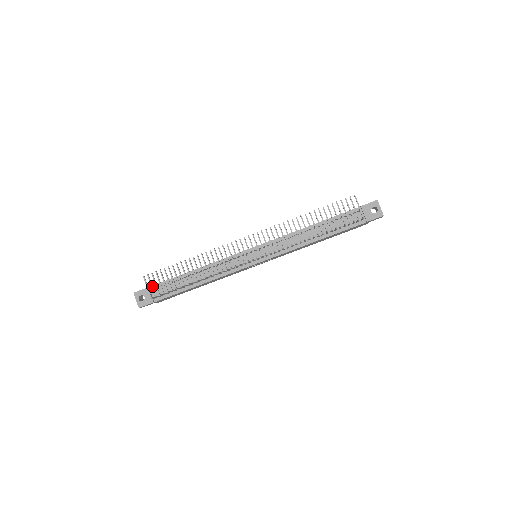
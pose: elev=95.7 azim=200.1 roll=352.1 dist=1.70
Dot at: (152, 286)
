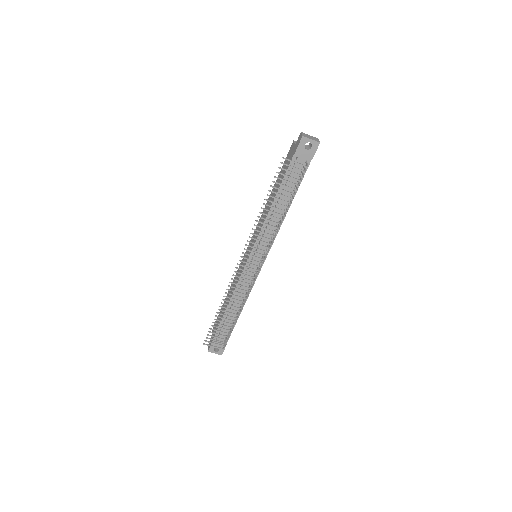
Dot at: (216, 344)
